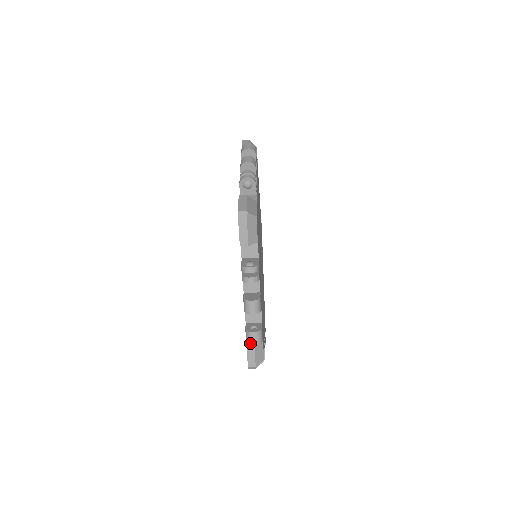
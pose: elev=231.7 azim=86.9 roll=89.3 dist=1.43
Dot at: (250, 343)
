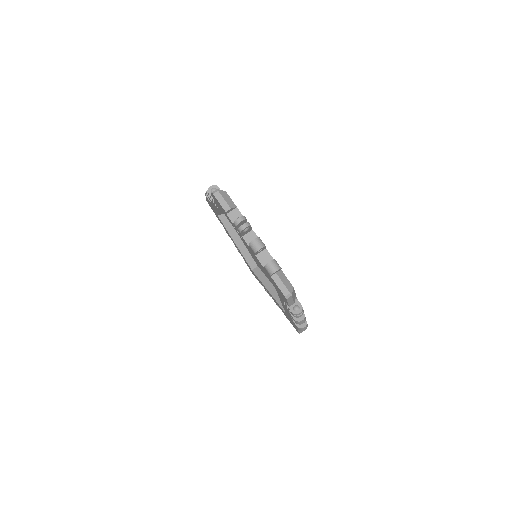
Dot at: (272, 272)
